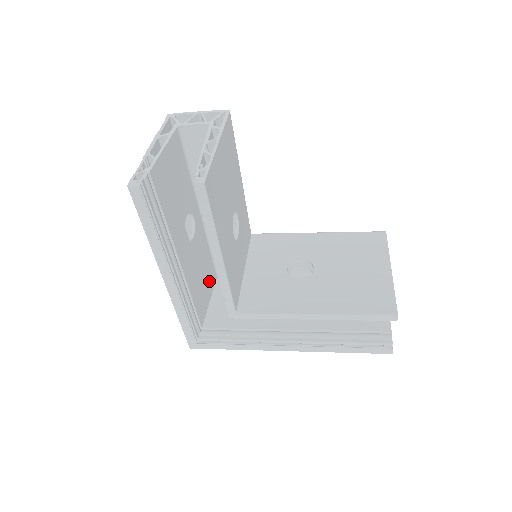
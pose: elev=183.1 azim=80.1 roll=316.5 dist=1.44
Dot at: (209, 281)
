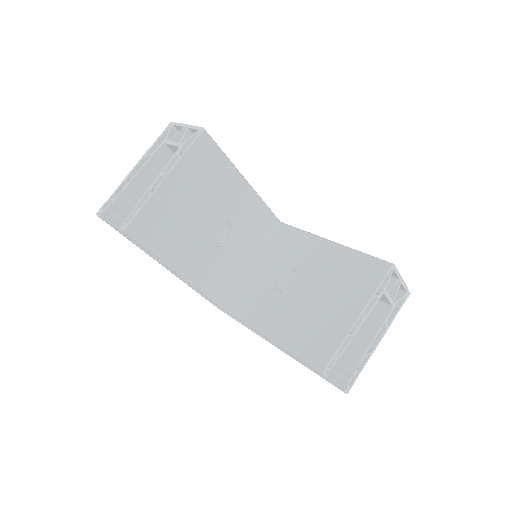
Dot at: occluded
